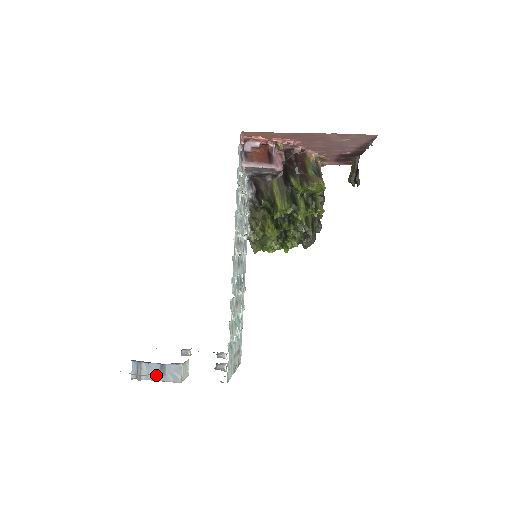
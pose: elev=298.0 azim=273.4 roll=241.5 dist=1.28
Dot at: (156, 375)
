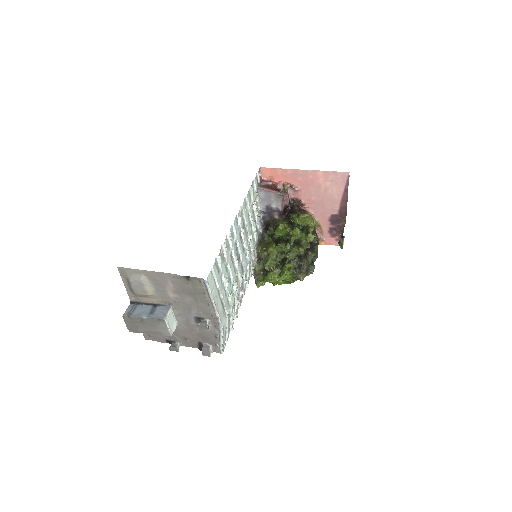
Dot at: (145, 313)
